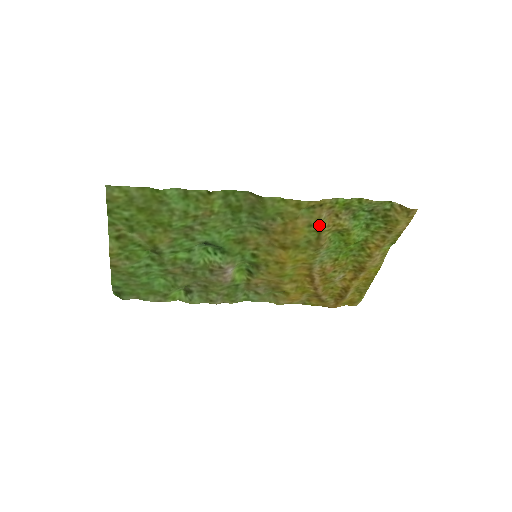
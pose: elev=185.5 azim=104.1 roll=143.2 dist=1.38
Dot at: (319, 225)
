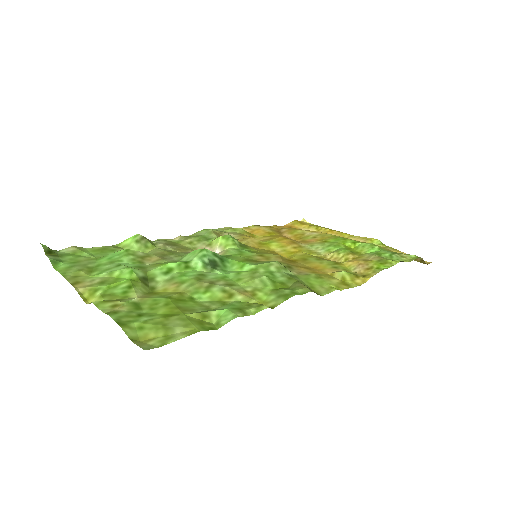
Dot at: (344, 267)
